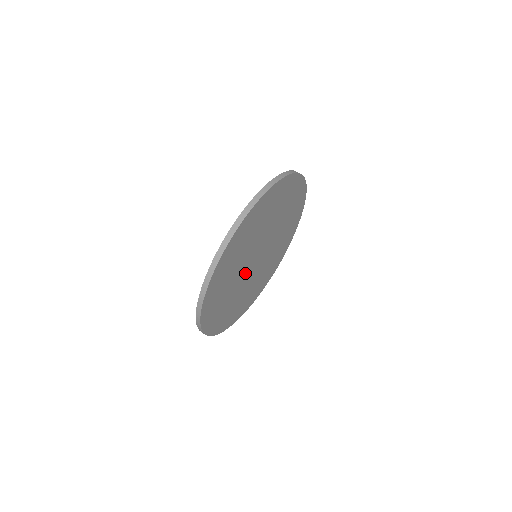
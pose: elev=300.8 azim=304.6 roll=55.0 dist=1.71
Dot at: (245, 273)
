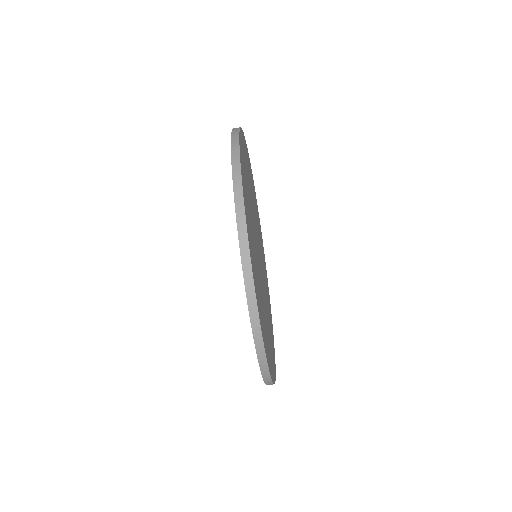
Dot at: occluded
